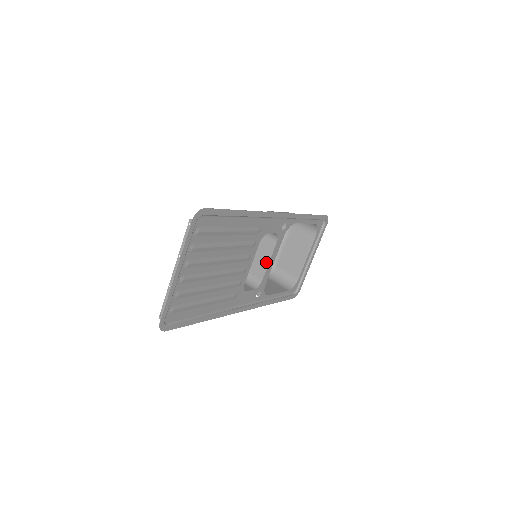
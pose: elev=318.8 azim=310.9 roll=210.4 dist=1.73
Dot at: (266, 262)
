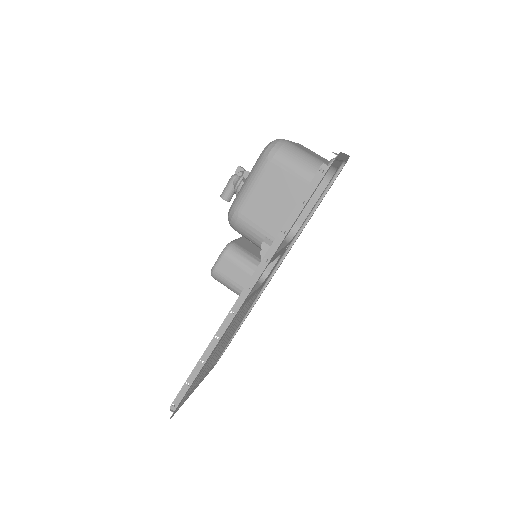
Dot at: occluded
